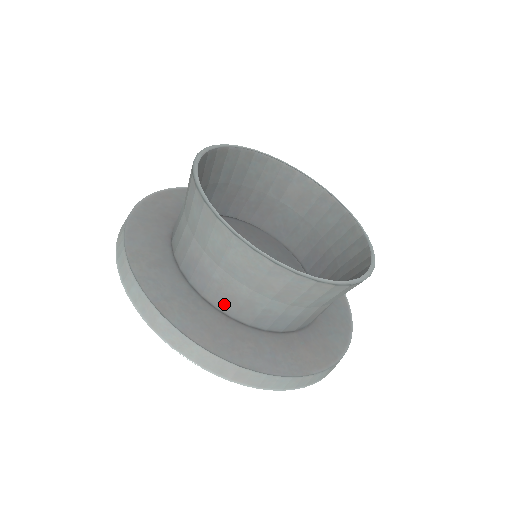
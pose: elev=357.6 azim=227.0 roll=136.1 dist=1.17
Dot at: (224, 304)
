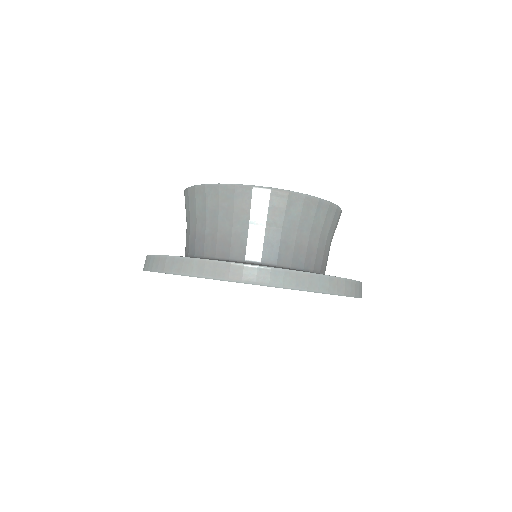
Dot at: (219, 250)
